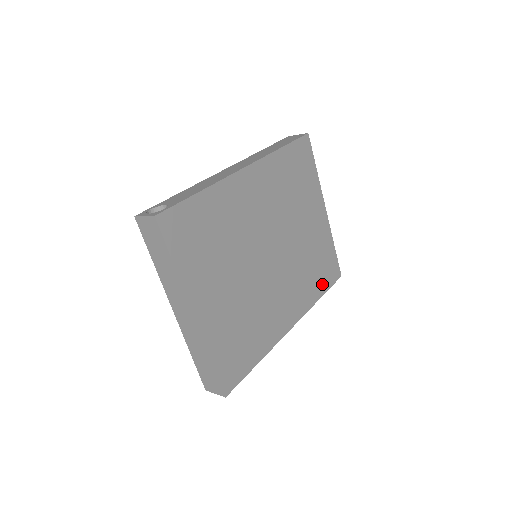
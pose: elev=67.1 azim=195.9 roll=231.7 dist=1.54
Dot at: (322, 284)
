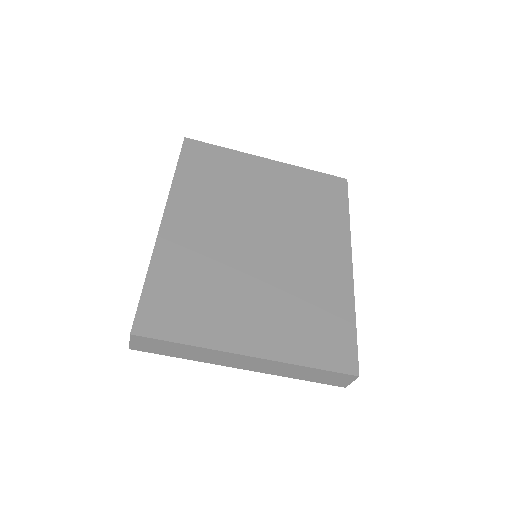
Dot at: (337, 205)
